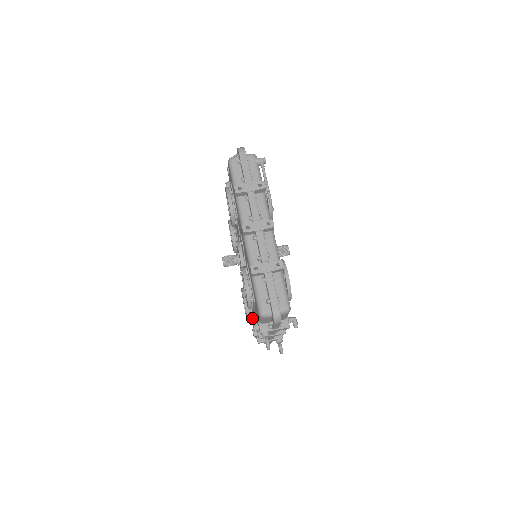
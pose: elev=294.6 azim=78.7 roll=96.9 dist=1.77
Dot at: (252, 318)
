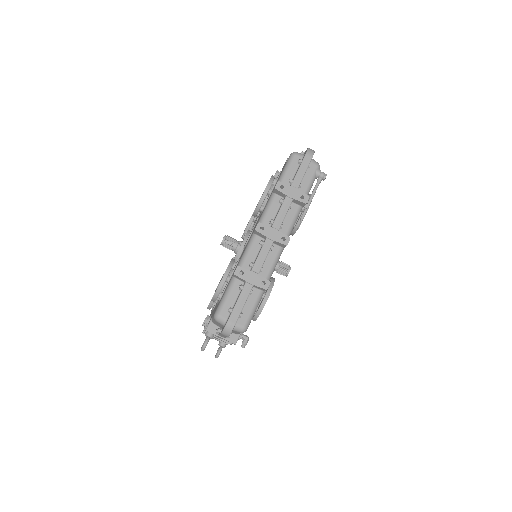
Dot at: (213, 307)
